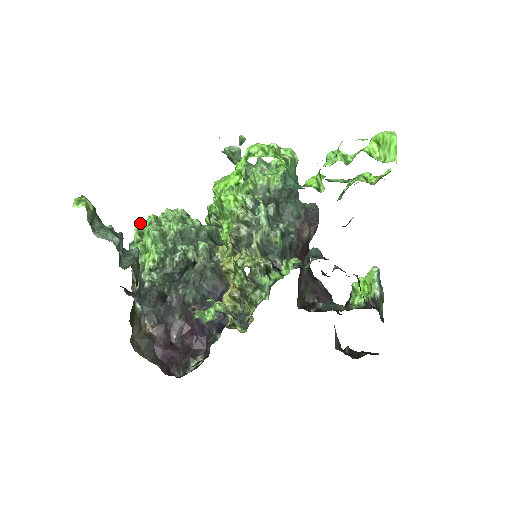
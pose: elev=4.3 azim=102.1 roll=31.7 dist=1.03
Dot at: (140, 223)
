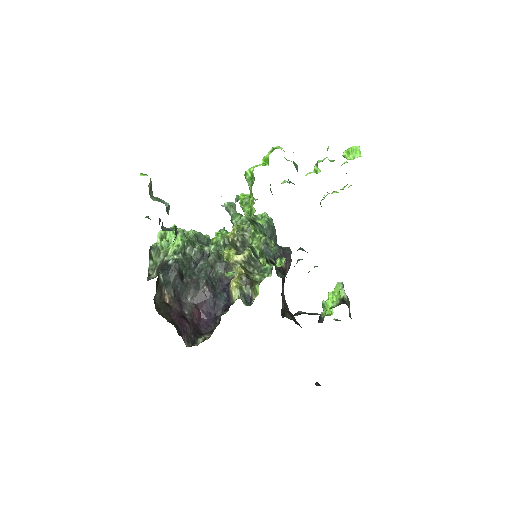
Dot at: occluded
